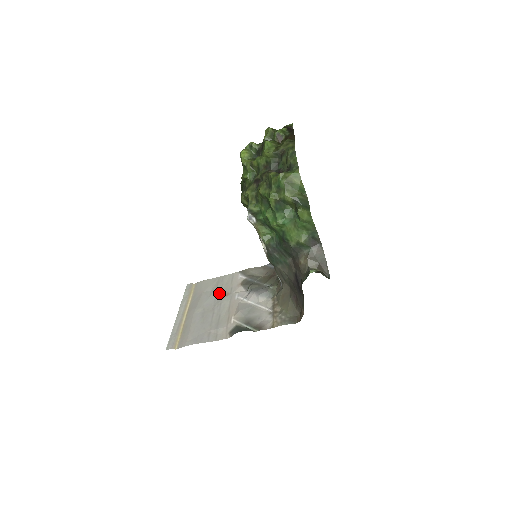
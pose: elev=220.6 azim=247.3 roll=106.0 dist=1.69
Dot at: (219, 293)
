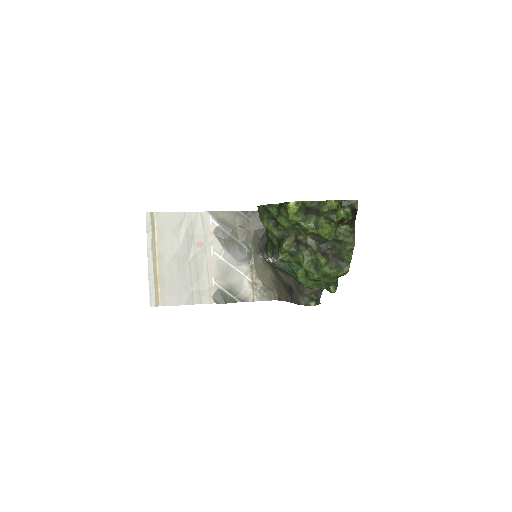
Dot at: (191, 240)
